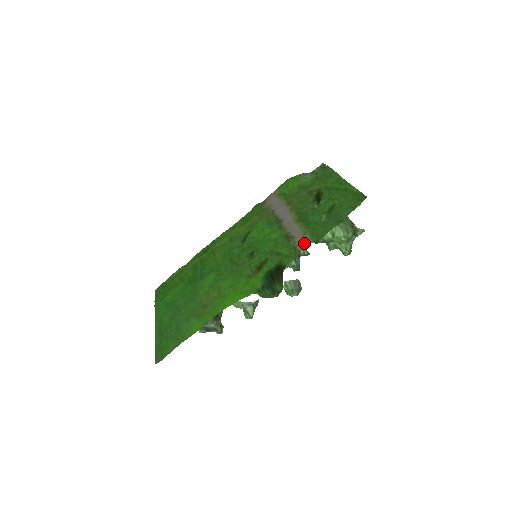
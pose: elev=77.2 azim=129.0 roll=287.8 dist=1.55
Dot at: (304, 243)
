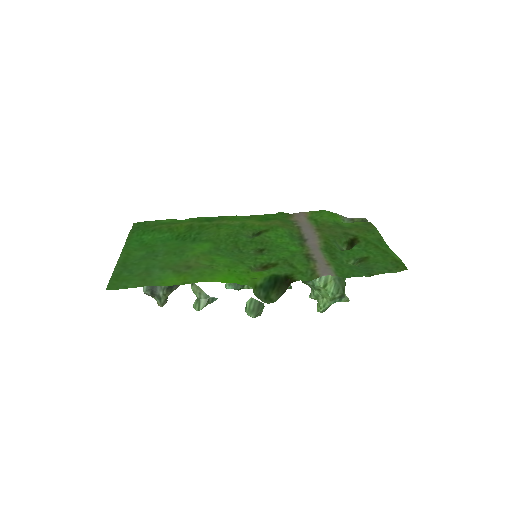
Dot at: (327, 272)
